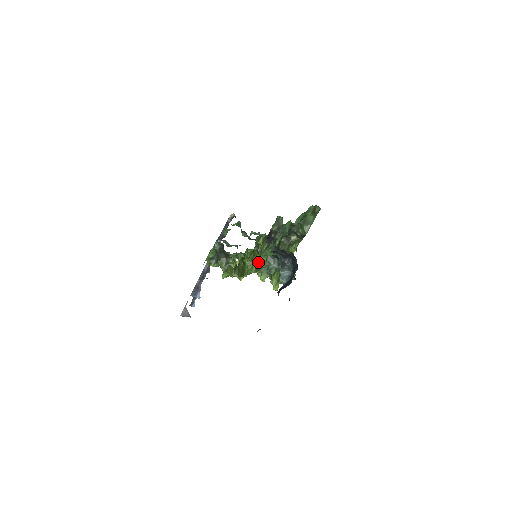
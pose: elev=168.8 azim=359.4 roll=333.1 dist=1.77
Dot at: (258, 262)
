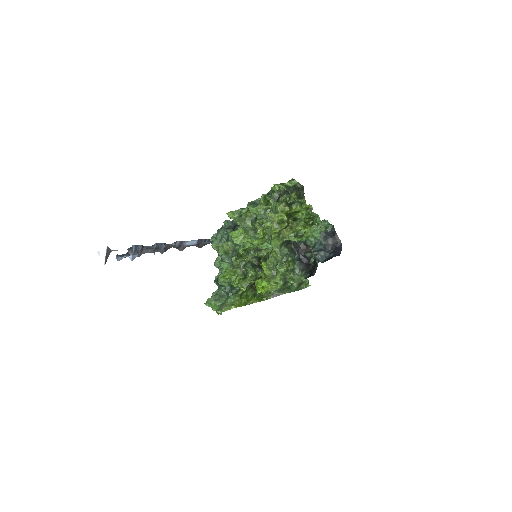
Dot at: (297, 235)
